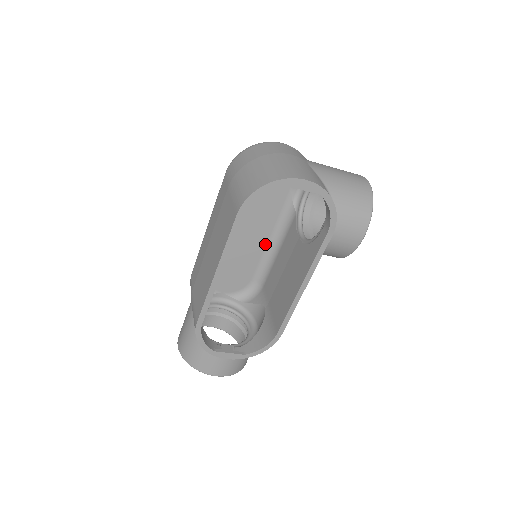
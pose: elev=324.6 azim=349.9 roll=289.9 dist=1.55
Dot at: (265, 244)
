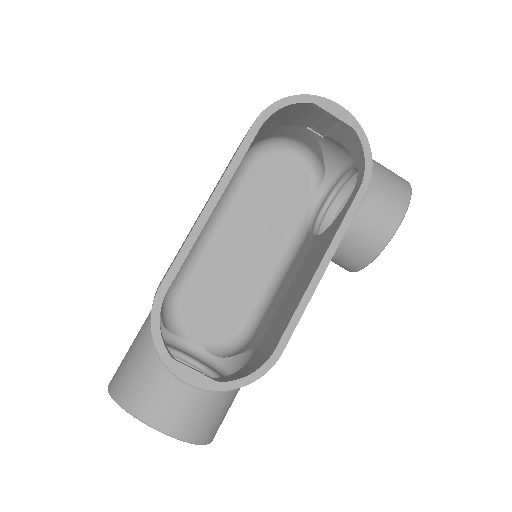
Dot at: (265, 273)
